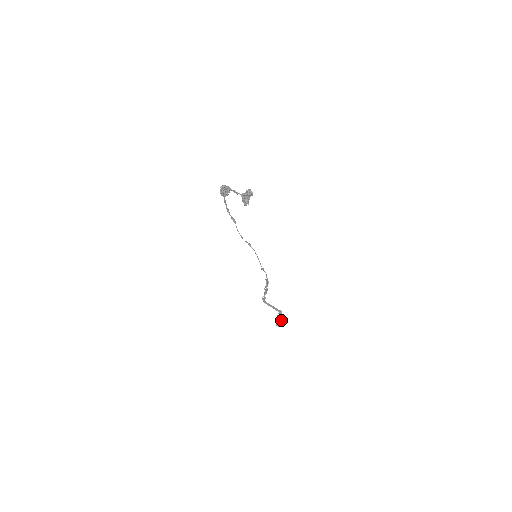
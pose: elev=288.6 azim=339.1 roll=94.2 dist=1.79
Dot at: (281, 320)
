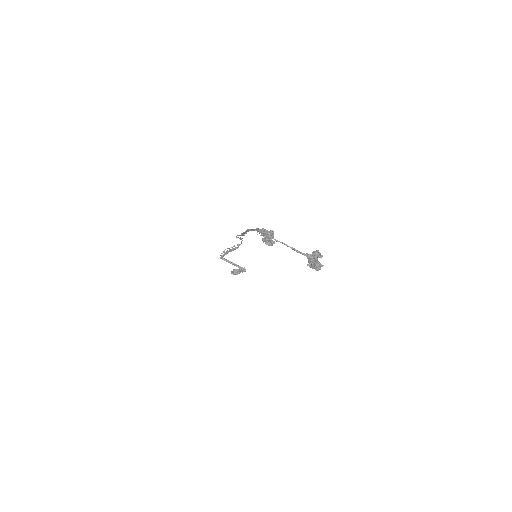
Dot at: (239, 271)
